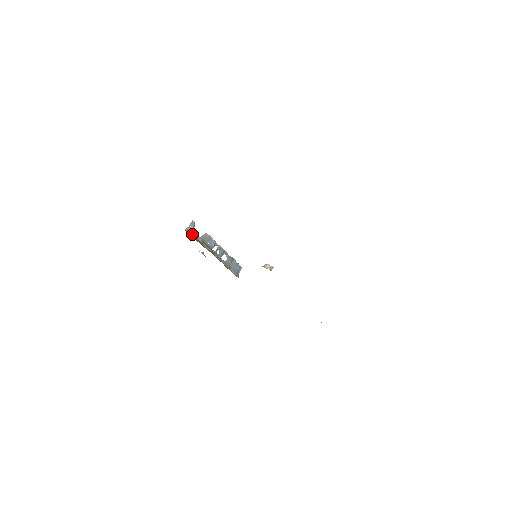
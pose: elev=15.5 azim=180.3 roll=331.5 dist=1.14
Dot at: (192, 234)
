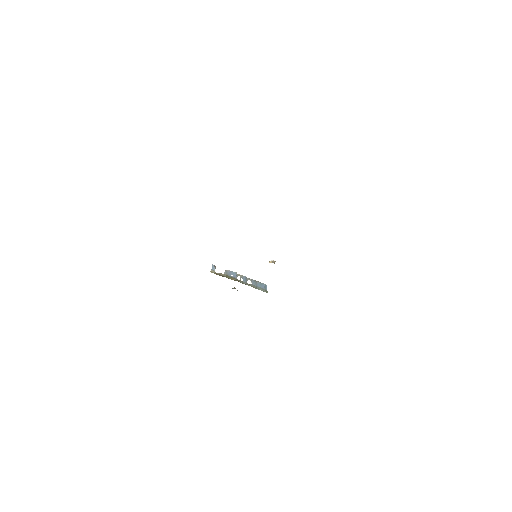
Dot at: (216, 273)
